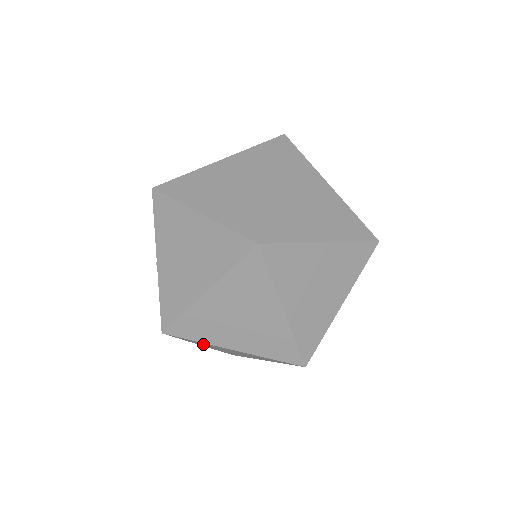
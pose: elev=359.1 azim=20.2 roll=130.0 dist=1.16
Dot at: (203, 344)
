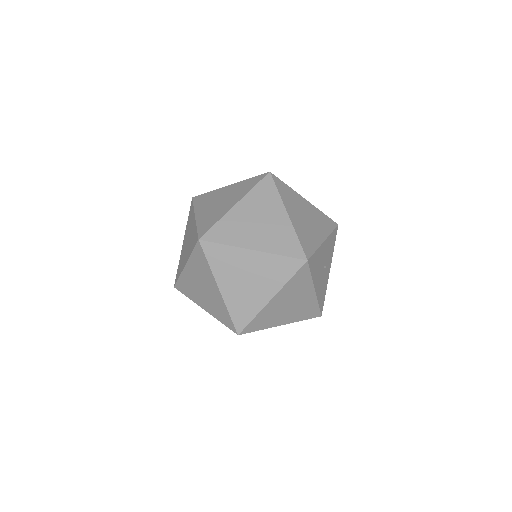
Dot at: occluded
